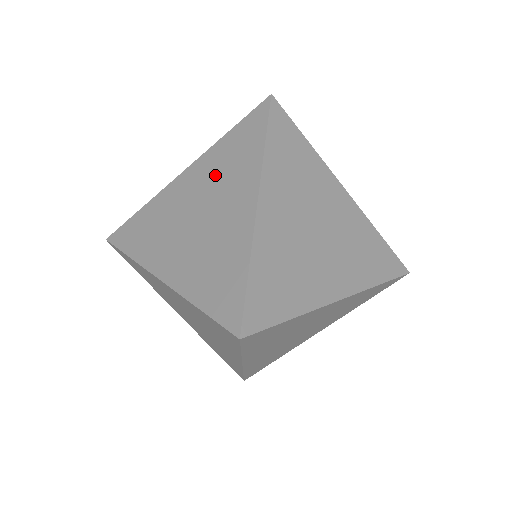
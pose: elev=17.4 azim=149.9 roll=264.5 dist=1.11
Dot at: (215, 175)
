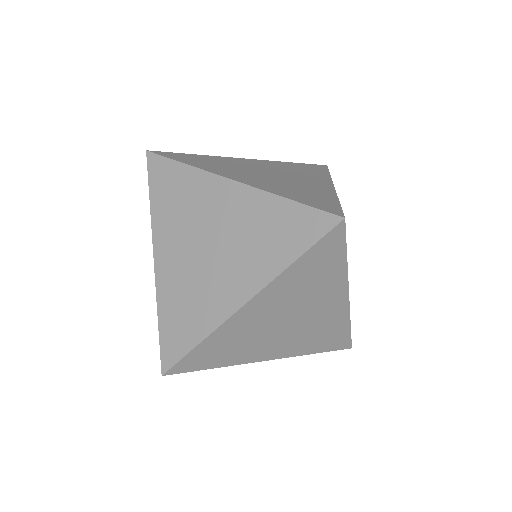
Dot at: occluded
